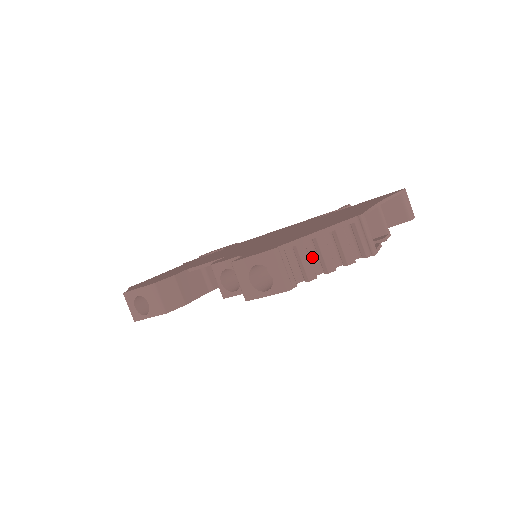
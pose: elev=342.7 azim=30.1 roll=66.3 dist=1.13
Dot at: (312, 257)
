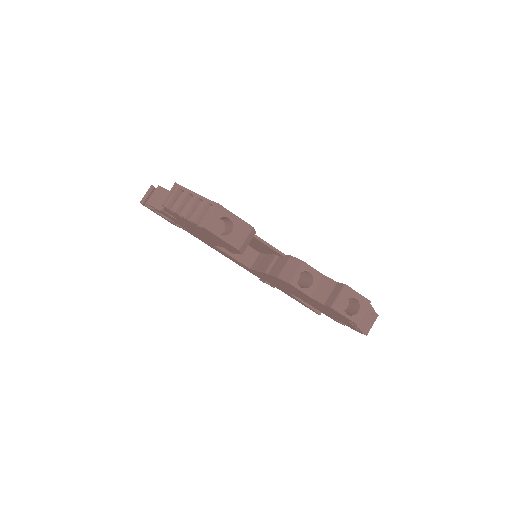
Dot at: occluded
